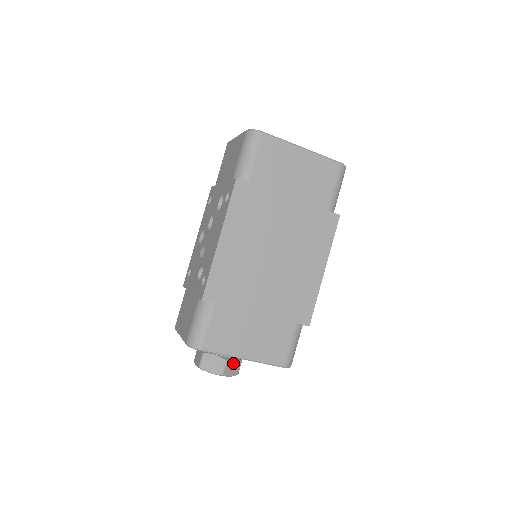
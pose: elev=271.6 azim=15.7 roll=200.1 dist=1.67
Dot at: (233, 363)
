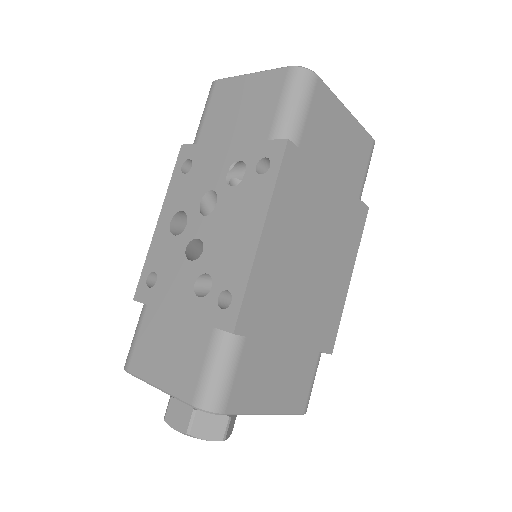
Dot at: (233, 418)
